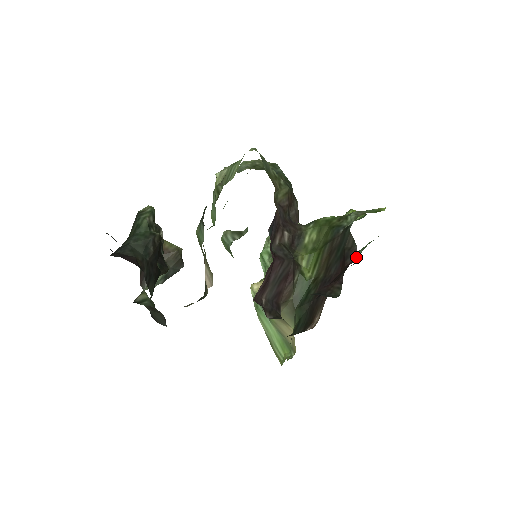
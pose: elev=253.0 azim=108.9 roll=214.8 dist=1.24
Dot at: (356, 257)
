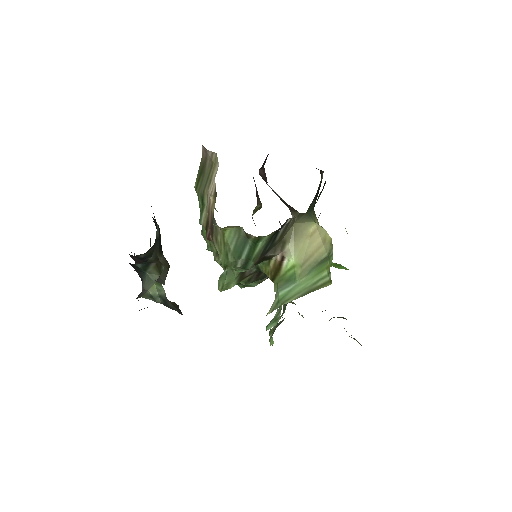
Dot at: occluded
